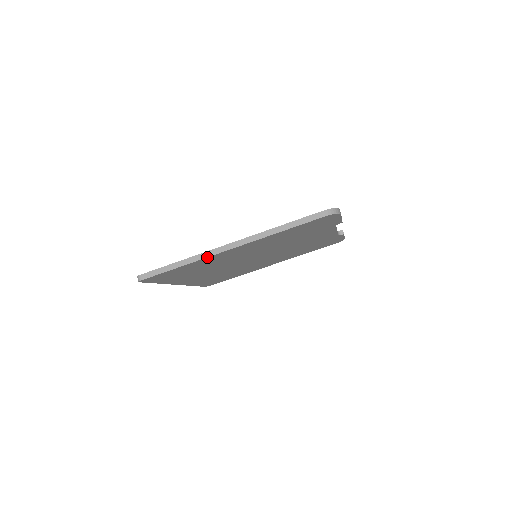
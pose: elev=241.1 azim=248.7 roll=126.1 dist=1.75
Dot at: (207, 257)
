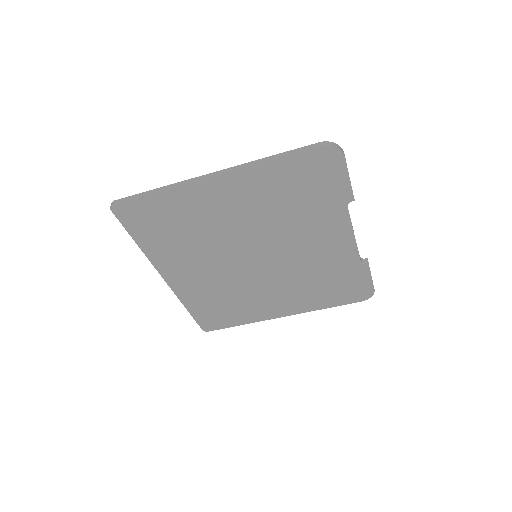
Dot at: (186, 184)
